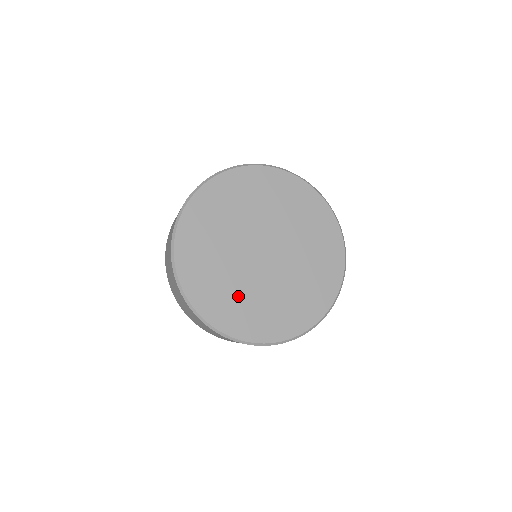
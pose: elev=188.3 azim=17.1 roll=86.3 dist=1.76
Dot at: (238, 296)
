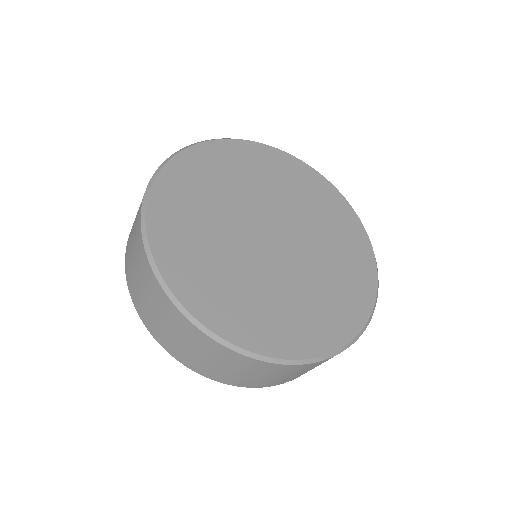
Dot at: (203, 230)
